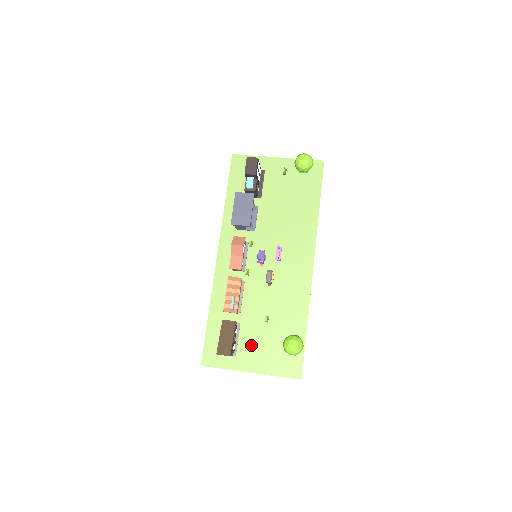
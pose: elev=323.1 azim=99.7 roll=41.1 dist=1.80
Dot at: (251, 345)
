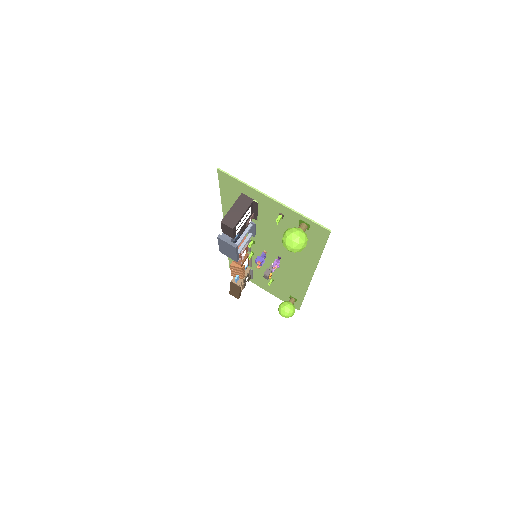
Dot at: (262, 282)
